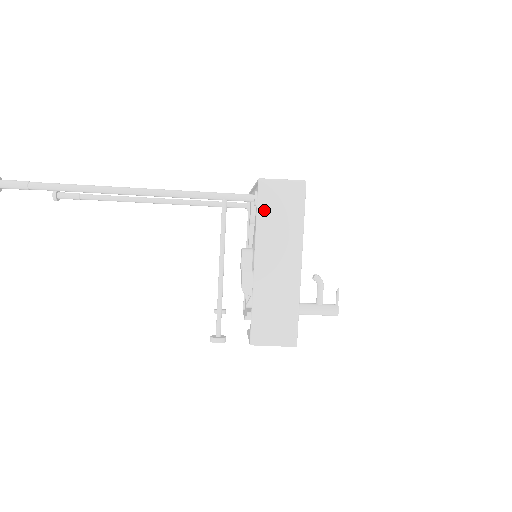
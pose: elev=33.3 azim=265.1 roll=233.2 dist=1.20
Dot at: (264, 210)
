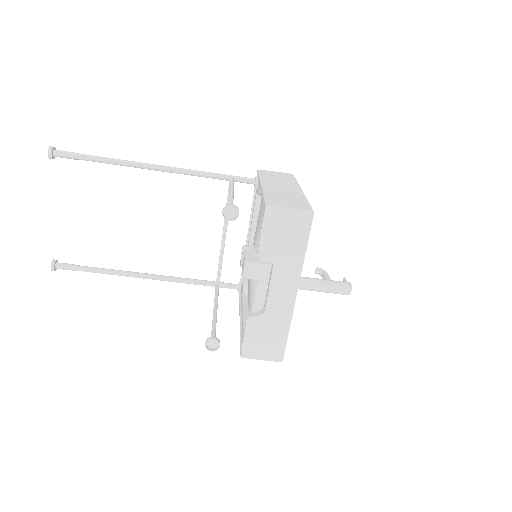
Dot at: (264, 175)
